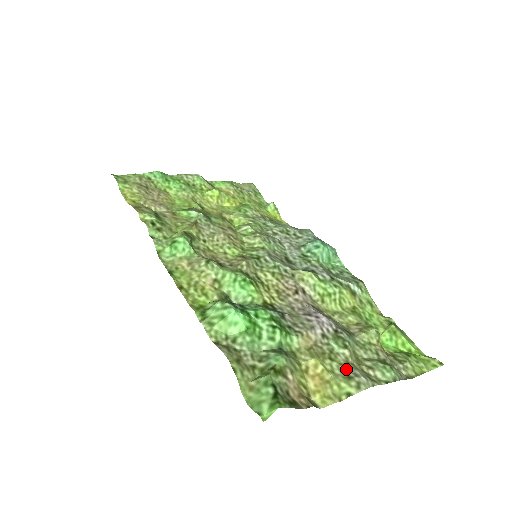
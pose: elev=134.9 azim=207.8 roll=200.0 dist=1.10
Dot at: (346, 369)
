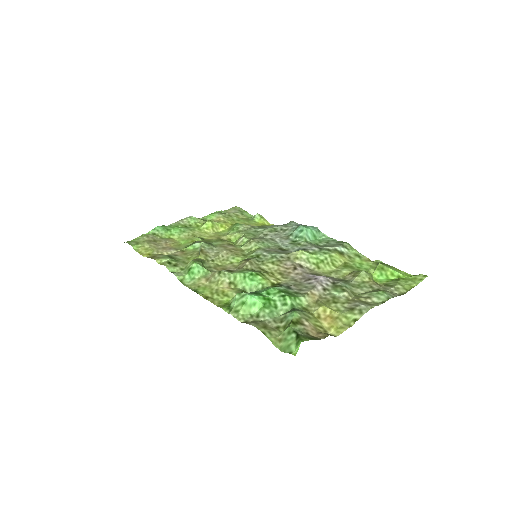
Dot at: (348, 305)
